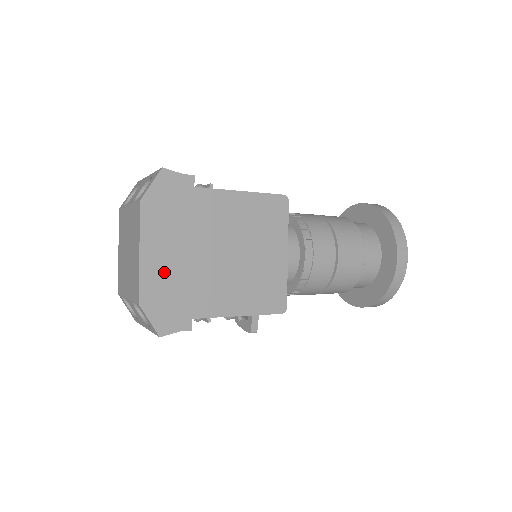
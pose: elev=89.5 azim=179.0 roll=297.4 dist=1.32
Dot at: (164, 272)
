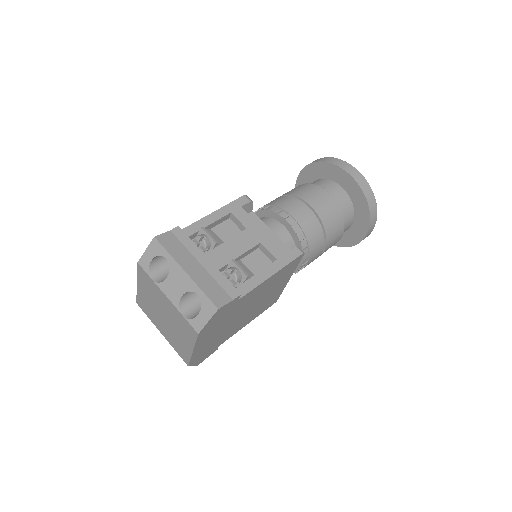
Dot at: (207, 345)
